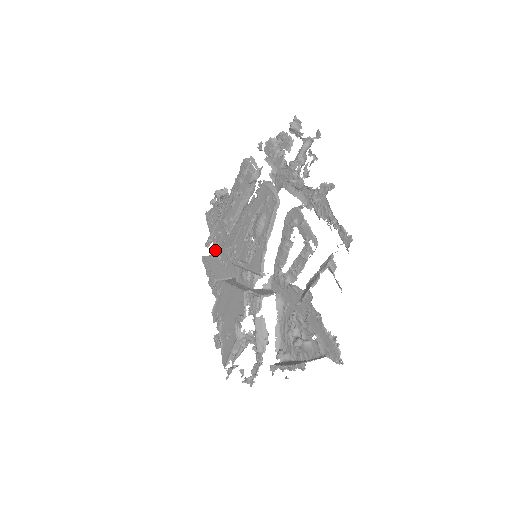
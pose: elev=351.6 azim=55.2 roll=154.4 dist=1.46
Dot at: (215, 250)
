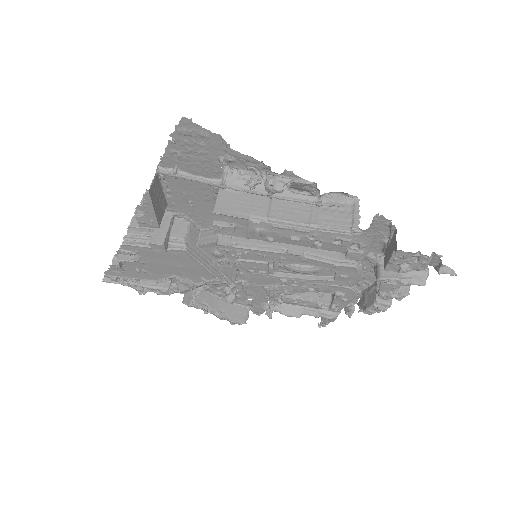
Dot at: occluded
